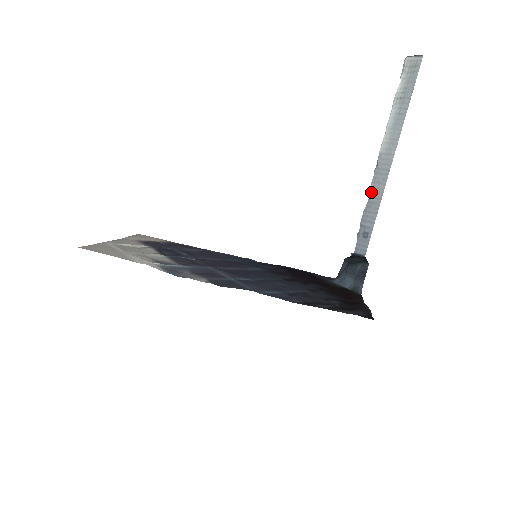
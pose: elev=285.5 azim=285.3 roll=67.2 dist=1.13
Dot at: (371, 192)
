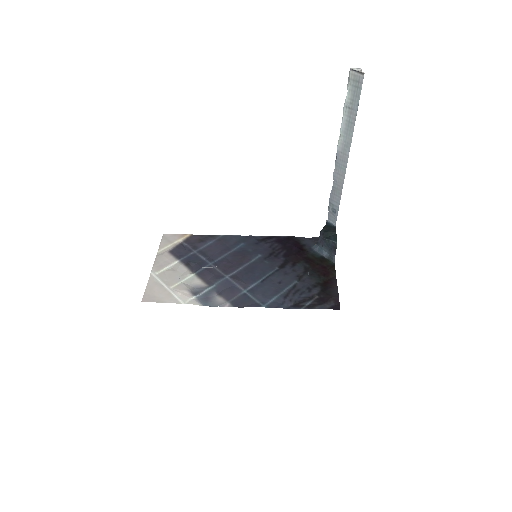
Dot at: (334, 180)
